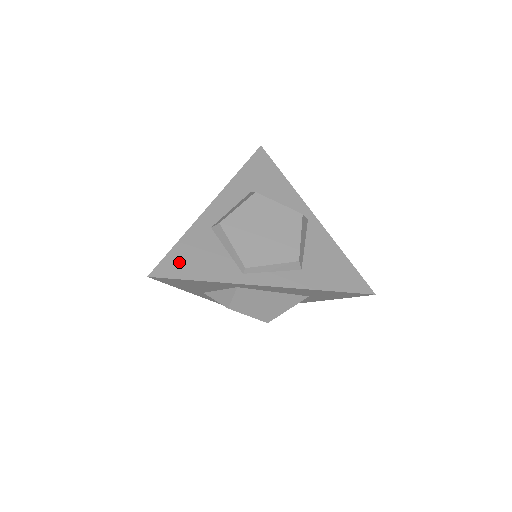
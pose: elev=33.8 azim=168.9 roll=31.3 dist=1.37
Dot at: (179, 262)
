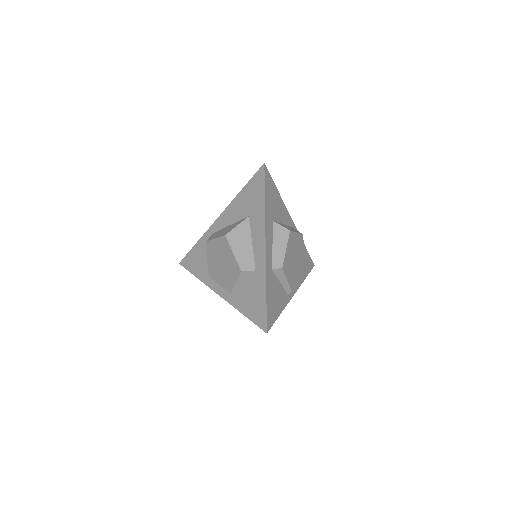
Dot at: (271, 310)
